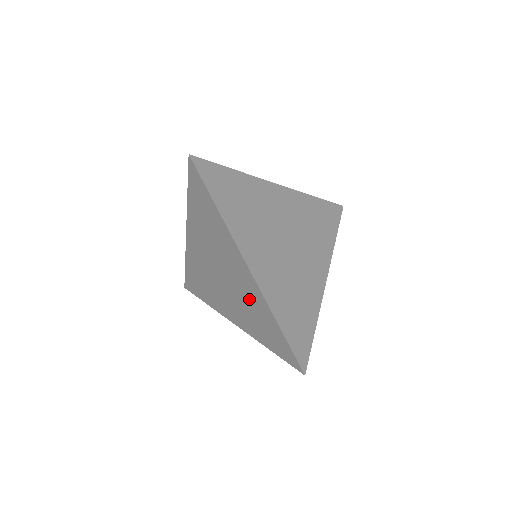
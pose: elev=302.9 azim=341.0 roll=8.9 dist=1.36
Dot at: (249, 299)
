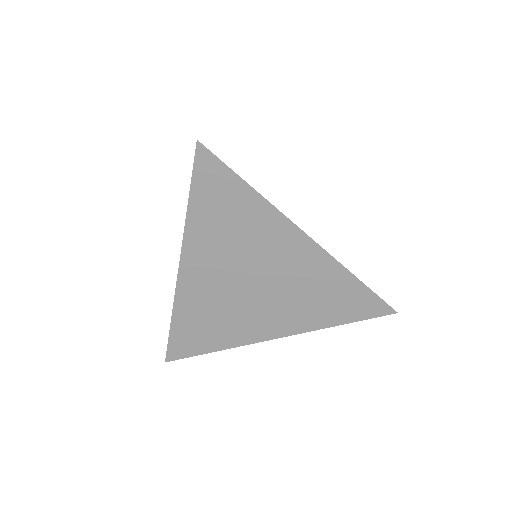
Dot at: occluded
